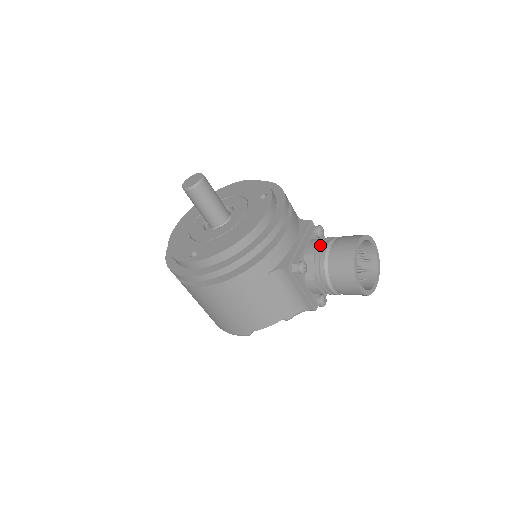
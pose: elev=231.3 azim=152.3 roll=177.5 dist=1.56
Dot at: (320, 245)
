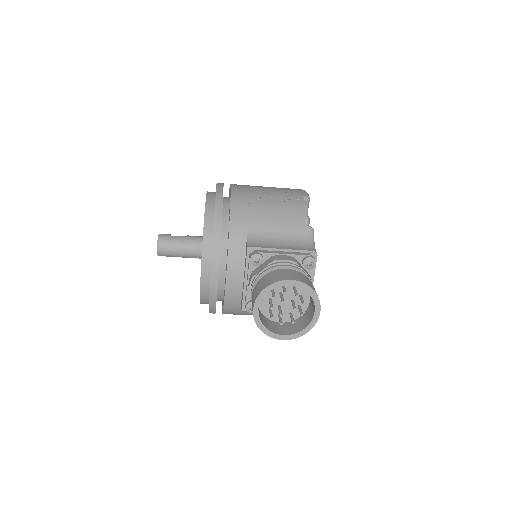
Dot at: (250, 289)
